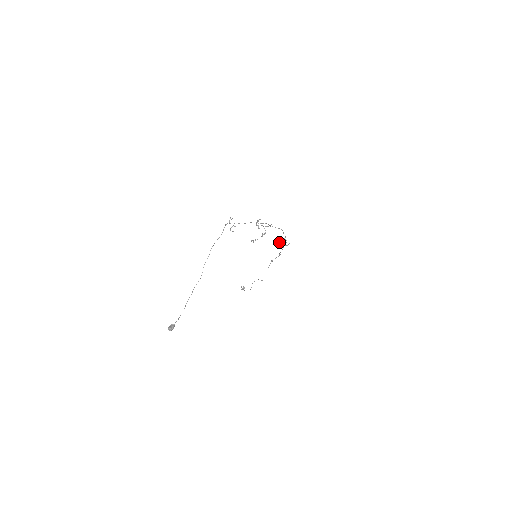
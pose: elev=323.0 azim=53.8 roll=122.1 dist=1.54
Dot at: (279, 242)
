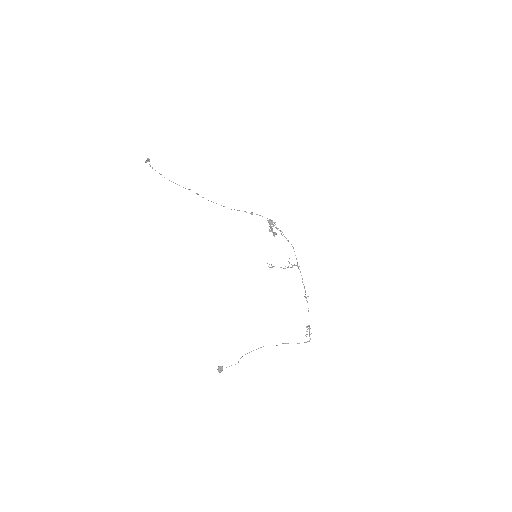
Dot at: occluded
